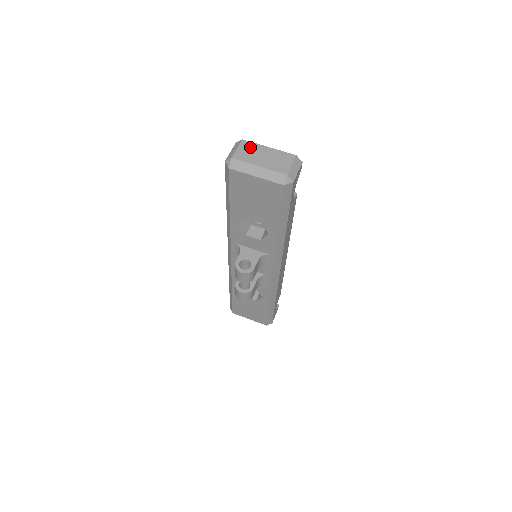
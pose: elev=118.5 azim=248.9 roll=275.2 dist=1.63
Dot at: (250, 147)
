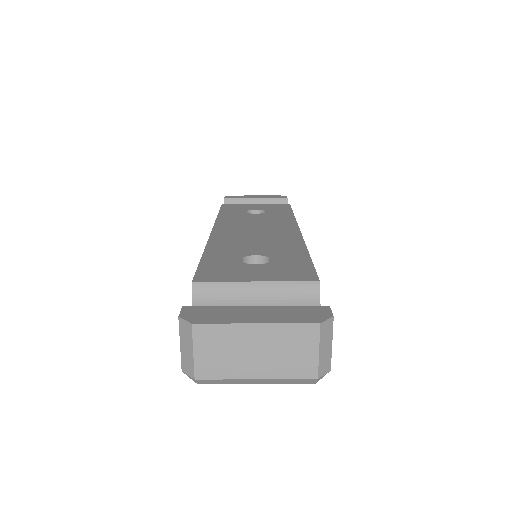
Dot at: (217, 339)
